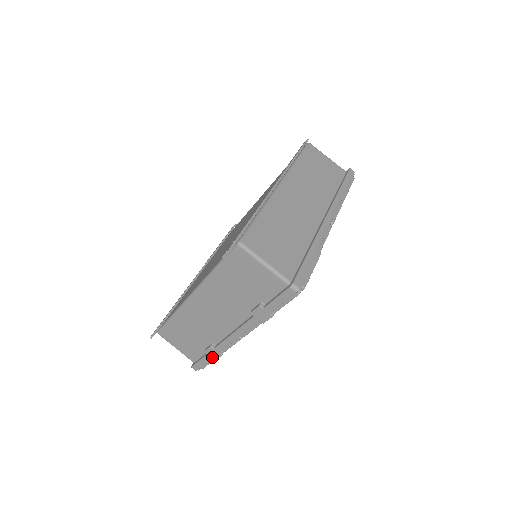
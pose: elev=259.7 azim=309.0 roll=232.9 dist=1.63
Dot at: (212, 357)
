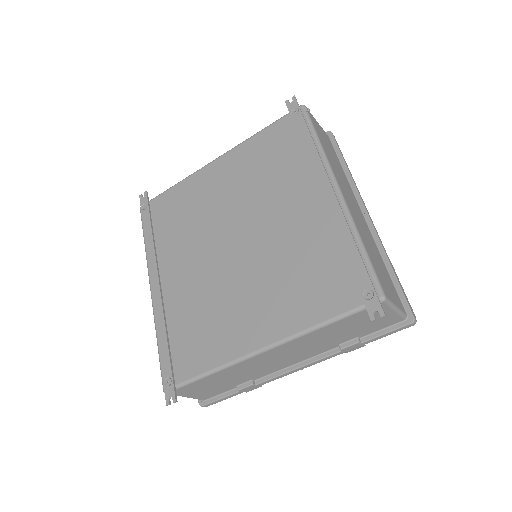
Dot at: (245, 391)
